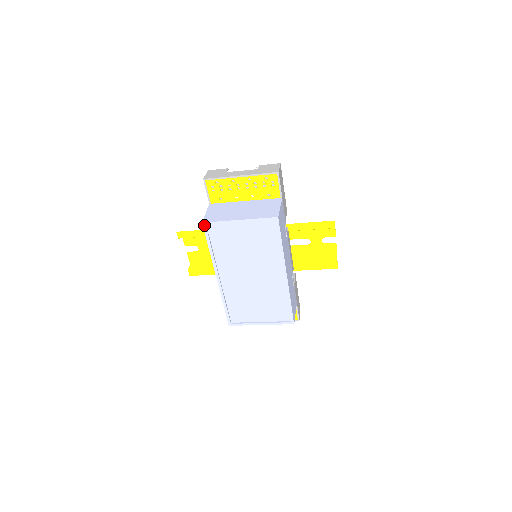
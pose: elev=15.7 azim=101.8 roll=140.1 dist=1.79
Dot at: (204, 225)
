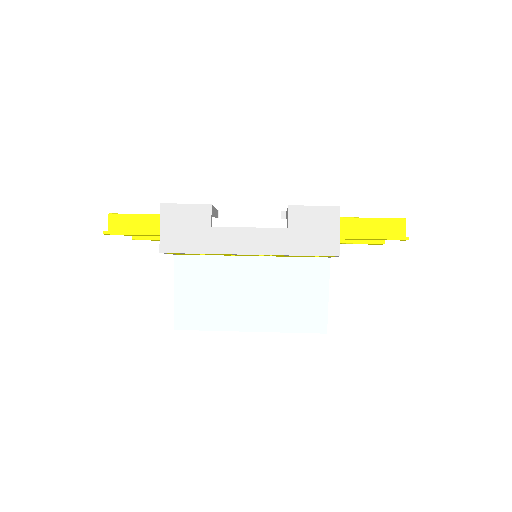
Dot at: (178, 329)
